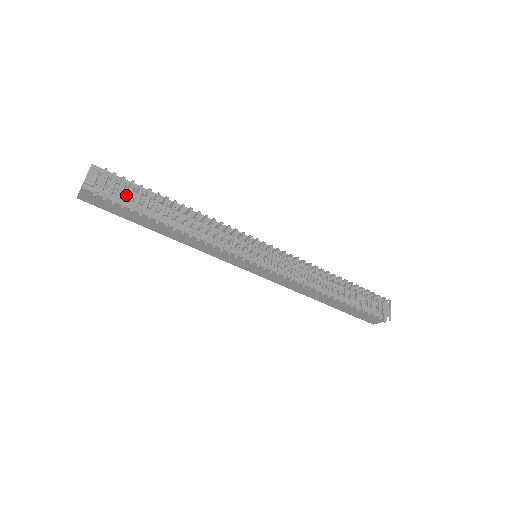
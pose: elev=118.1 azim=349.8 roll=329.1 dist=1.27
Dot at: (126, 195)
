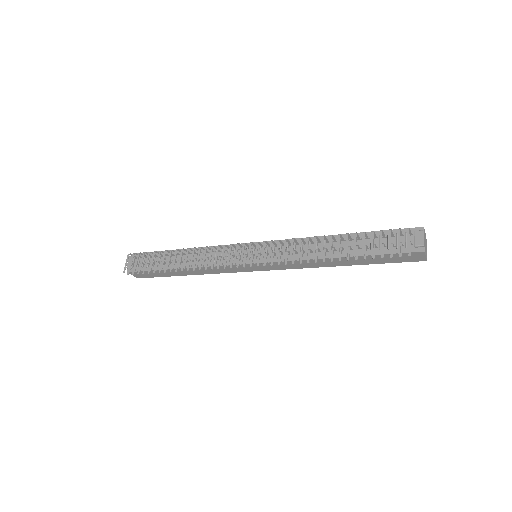
Dot at: (140, 264)
